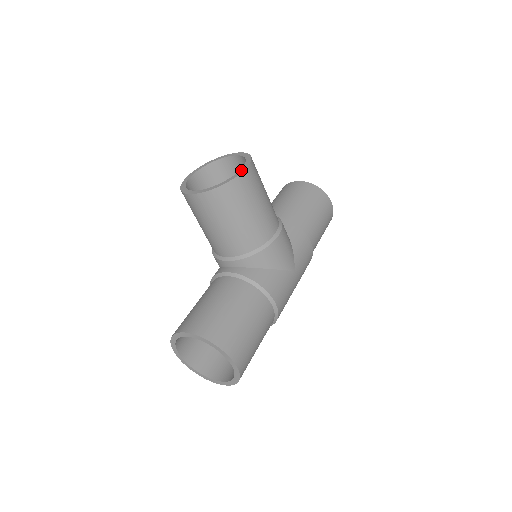
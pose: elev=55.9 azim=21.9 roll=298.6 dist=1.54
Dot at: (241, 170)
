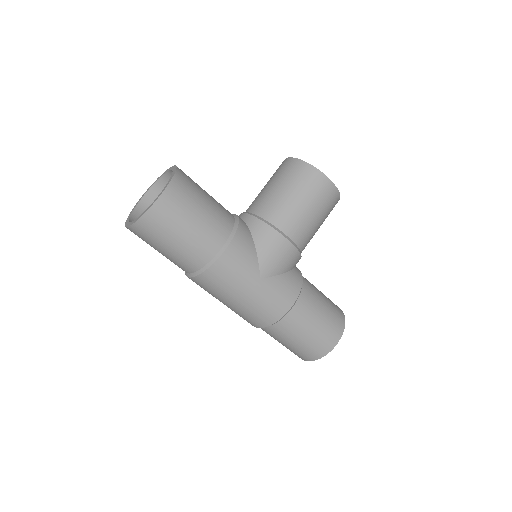
Dot at: (327, 177)
